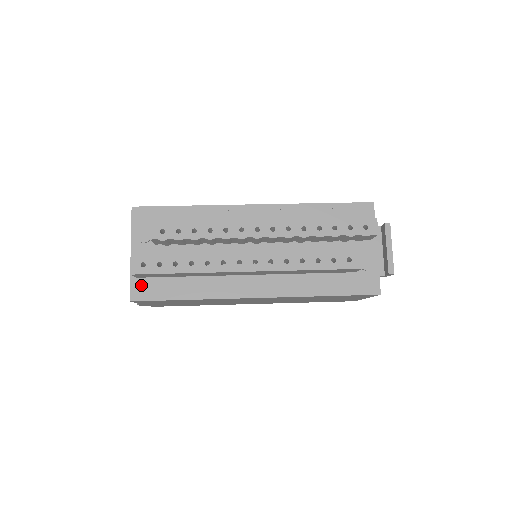
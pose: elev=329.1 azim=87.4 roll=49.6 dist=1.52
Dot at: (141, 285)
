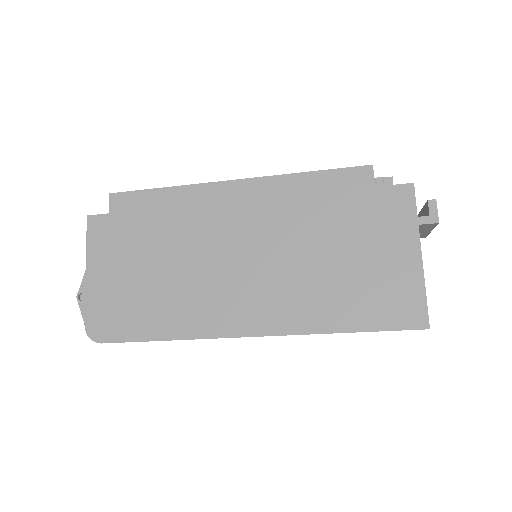
Dot at: occluded
